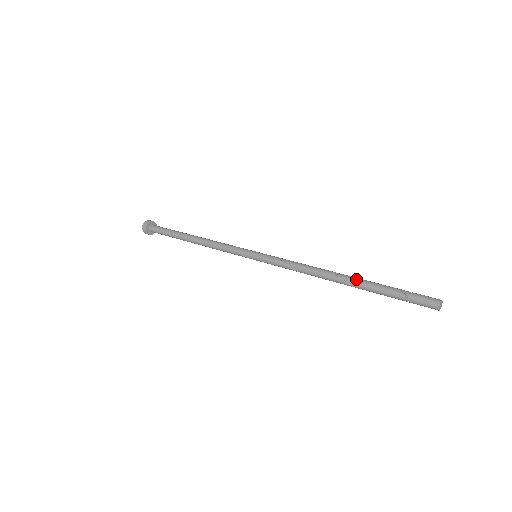
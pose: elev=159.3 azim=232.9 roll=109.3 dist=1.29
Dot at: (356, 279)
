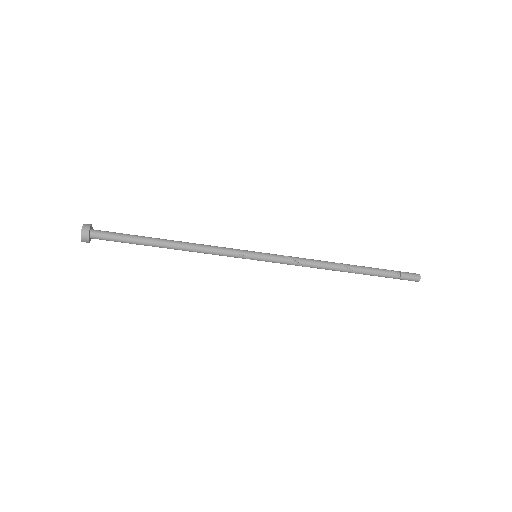
Dot at: (359, 267)
